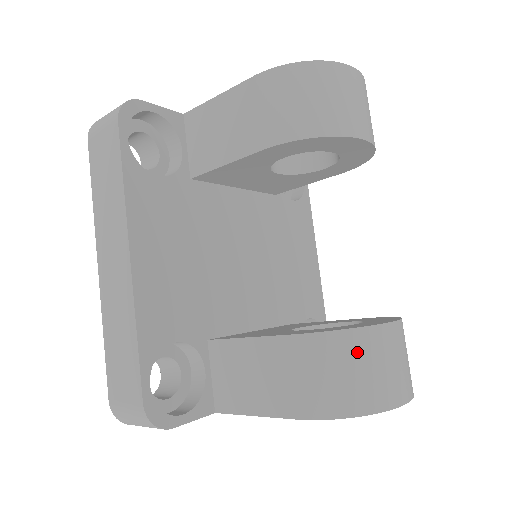
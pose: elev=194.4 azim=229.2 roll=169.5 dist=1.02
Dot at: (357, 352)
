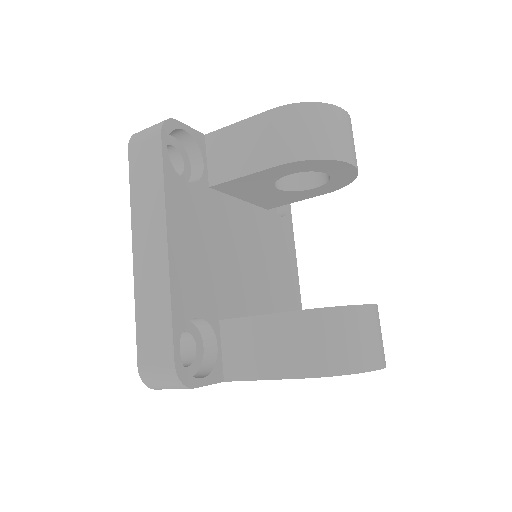
Dot at: (348, 324)
